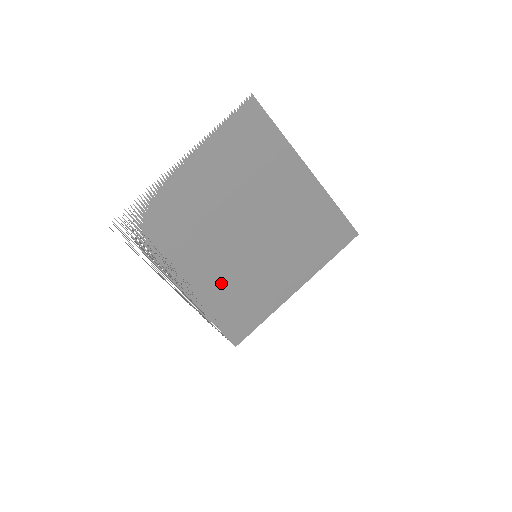
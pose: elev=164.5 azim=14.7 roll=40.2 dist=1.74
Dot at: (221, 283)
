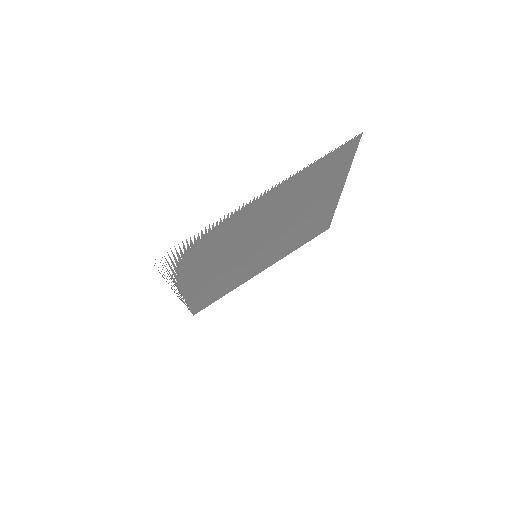
Dot at: (216, 280)
